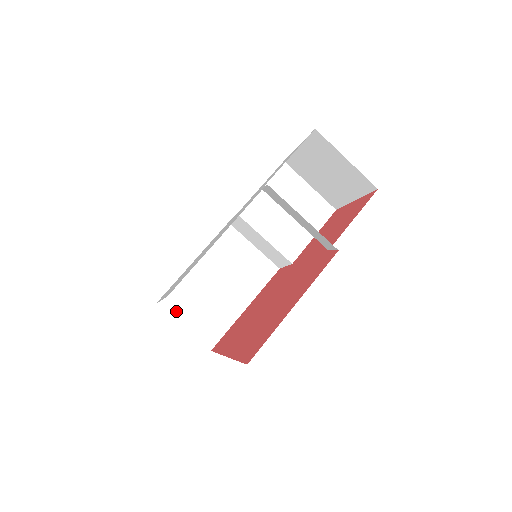
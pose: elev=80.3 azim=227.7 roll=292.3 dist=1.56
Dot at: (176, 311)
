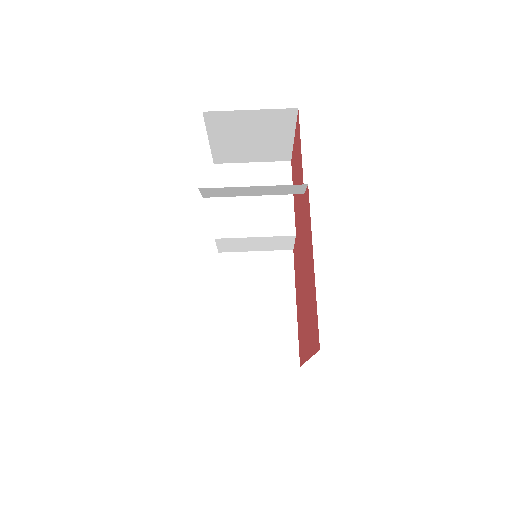
Dot at: (242, 361)
